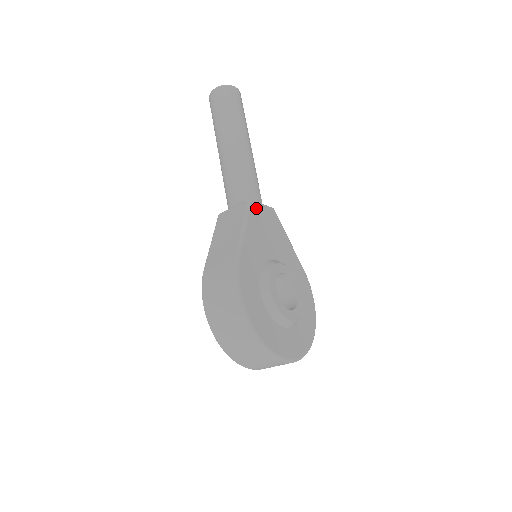
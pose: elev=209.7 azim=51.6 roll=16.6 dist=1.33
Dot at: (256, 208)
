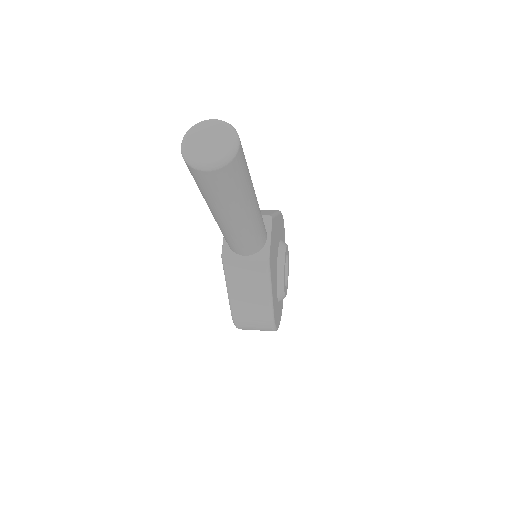
Dot at: (271, 255)
